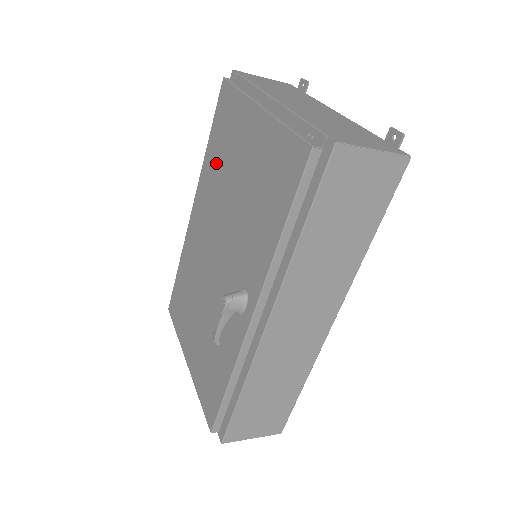
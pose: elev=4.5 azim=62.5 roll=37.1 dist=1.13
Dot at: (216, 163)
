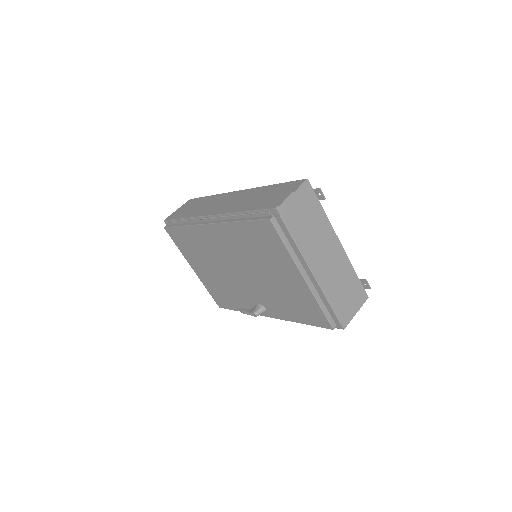
Dot at: (248, 243)
